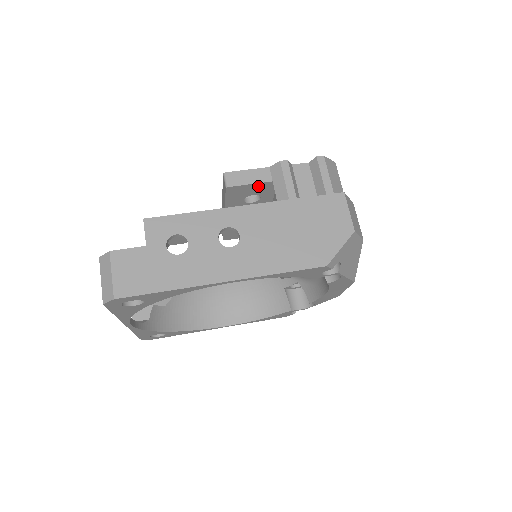
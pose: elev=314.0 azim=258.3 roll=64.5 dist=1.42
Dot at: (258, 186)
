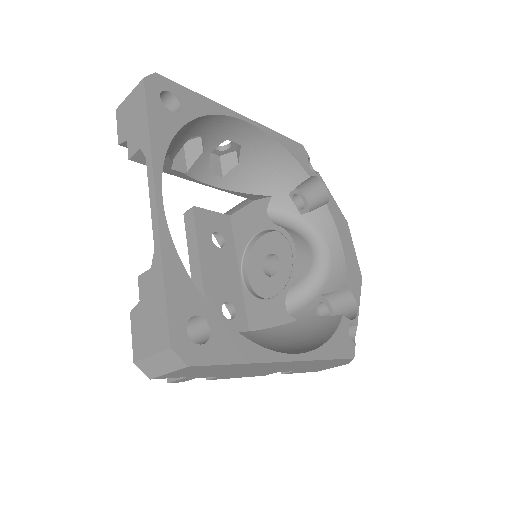
Dot at: (217, 218)
